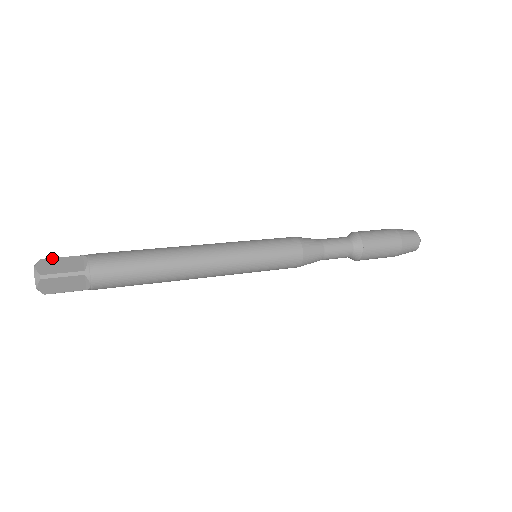
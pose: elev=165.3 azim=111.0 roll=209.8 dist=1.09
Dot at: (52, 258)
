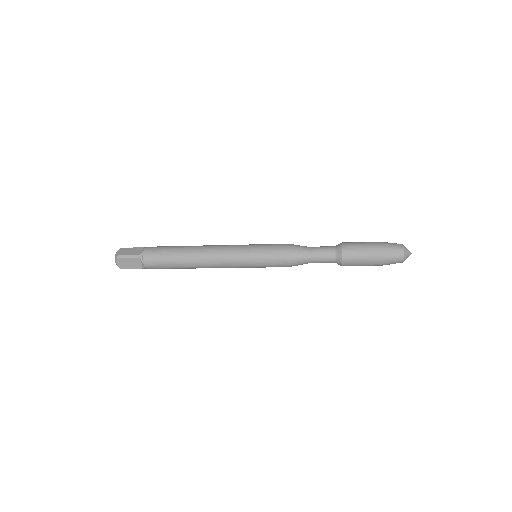
Dot at: (127, 248)
